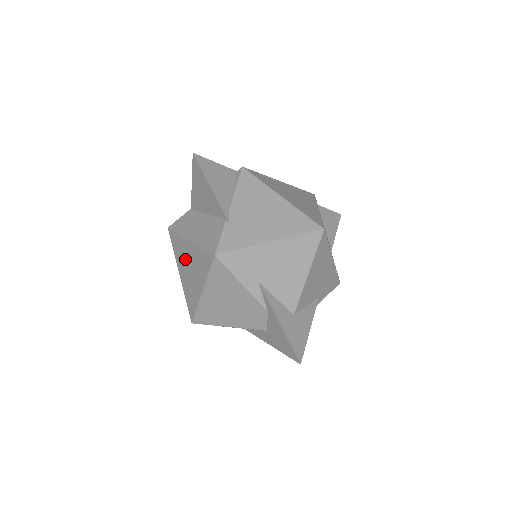
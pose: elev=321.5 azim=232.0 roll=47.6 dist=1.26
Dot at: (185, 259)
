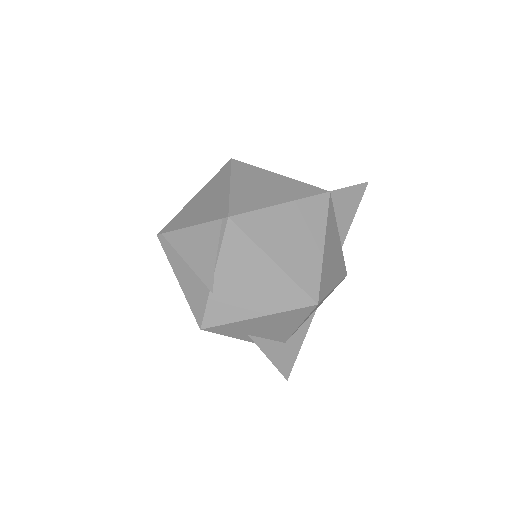
Dot at: occluded
